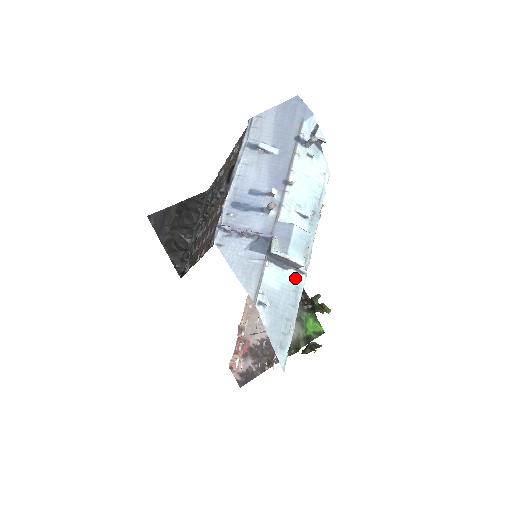
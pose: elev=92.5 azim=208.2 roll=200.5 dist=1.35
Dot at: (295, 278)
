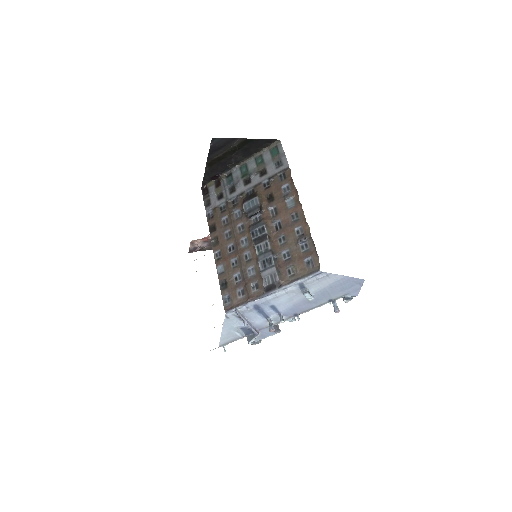
Dot at: occluded
